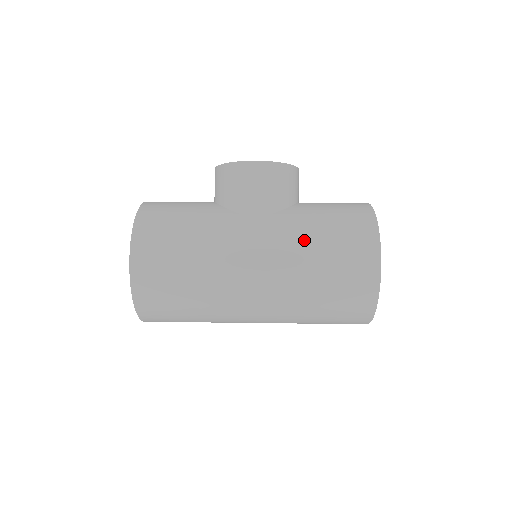
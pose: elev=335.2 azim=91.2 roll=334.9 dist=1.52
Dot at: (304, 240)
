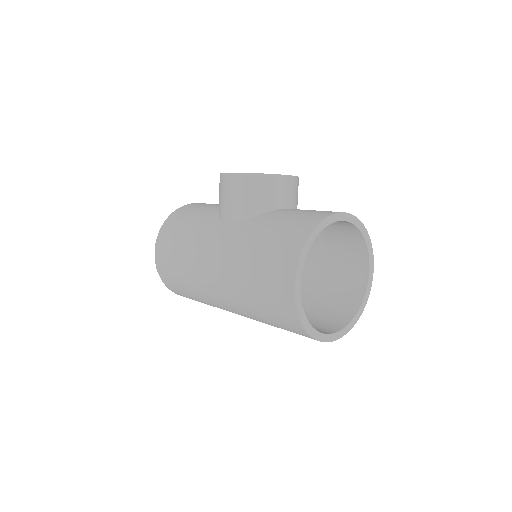
Dot at: (245, 250)
